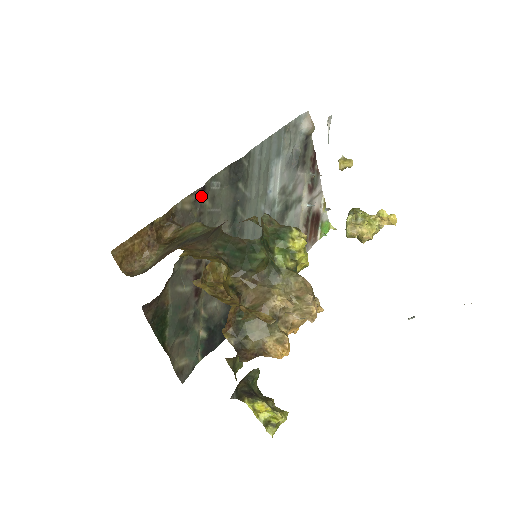
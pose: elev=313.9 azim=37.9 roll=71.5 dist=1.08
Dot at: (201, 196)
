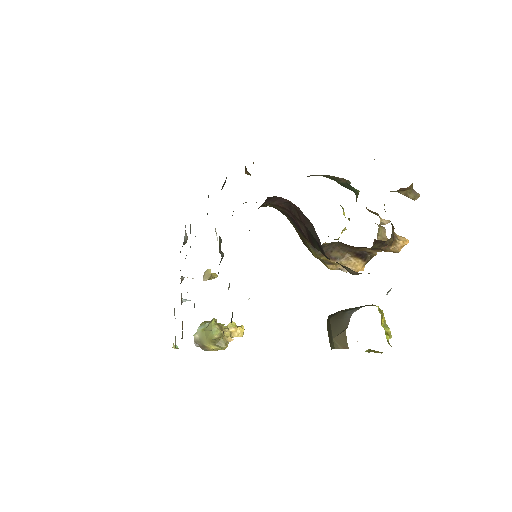
Dot at: (223, 185)
